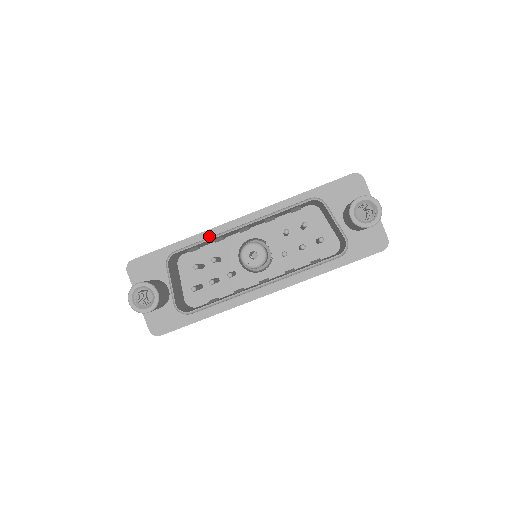
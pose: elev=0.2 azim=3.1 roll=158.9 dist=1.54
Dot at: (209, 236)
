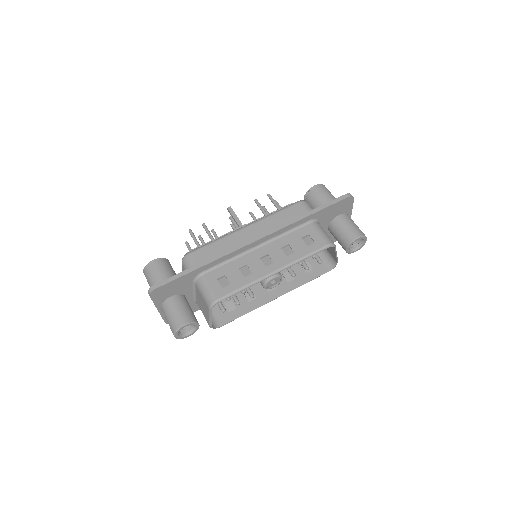
Dot at: (227, 258)
